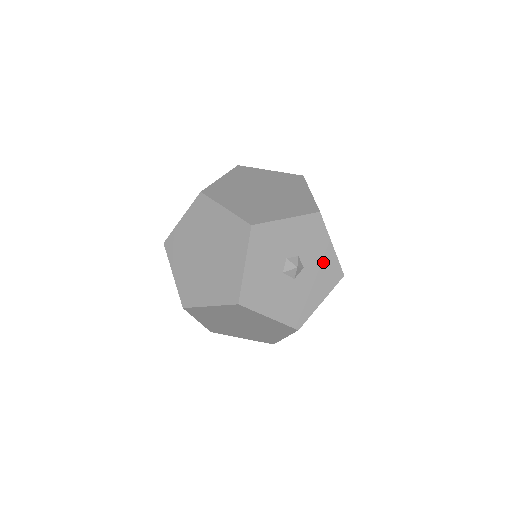
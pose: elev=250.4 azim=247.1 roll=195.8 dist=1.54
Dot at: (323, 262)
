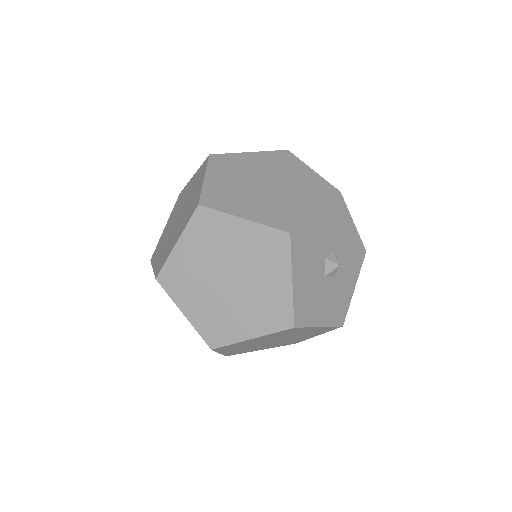
Dot at: (343, 293)
